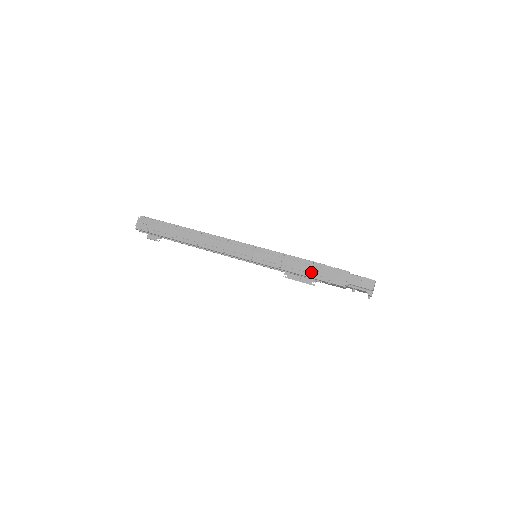
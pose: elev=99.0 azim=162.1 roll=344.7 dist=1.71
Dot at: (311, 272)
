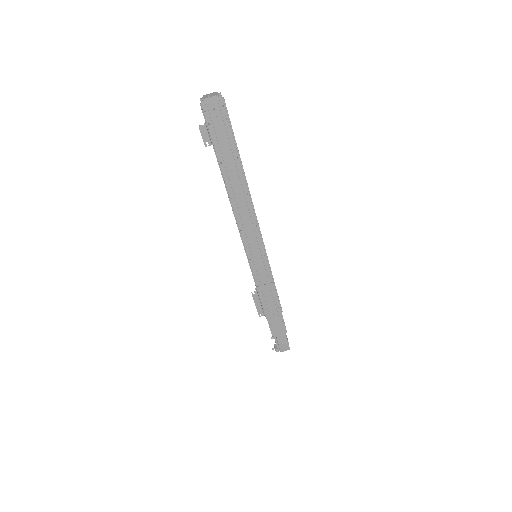
Dot at: (270, 310)
